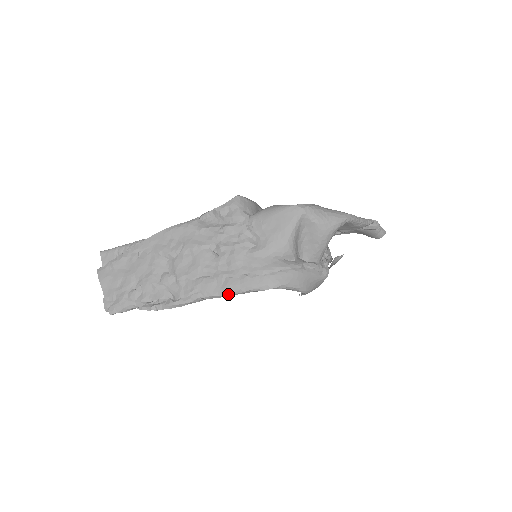
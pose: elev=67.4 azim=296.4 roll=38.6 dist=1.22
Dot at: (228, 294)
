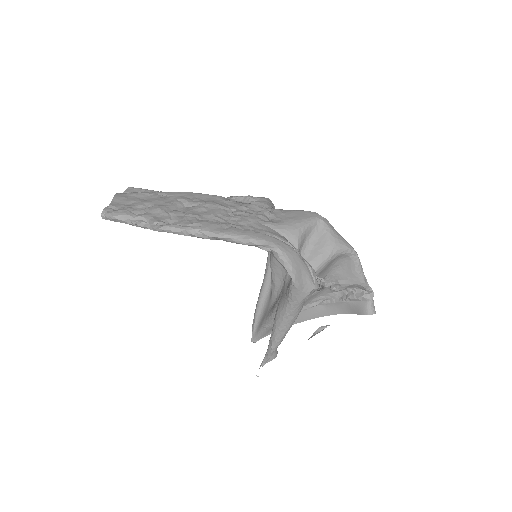
Dot at: (226, 236)
